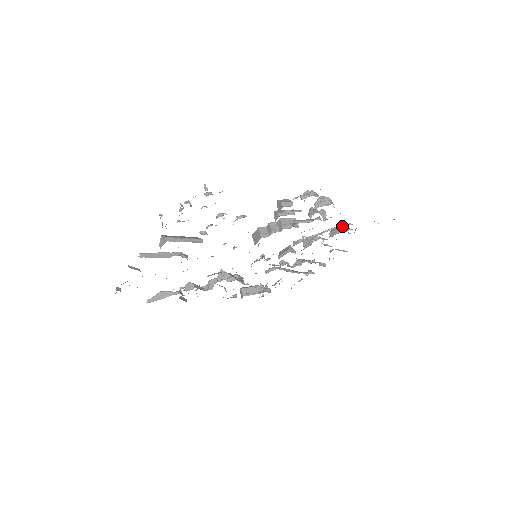
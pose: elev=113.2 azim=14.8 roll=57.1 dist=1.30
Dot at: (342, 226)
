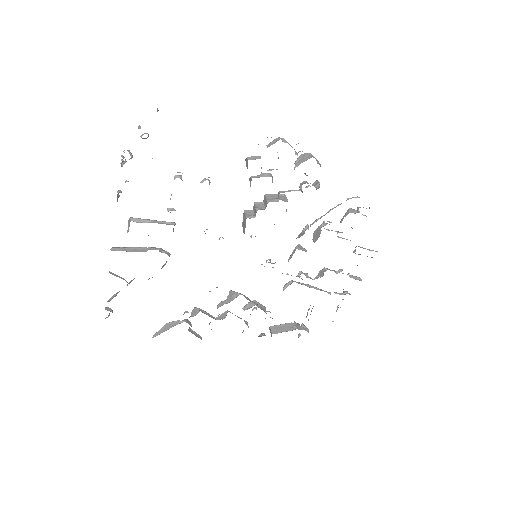
Dot at: (354, 209)
